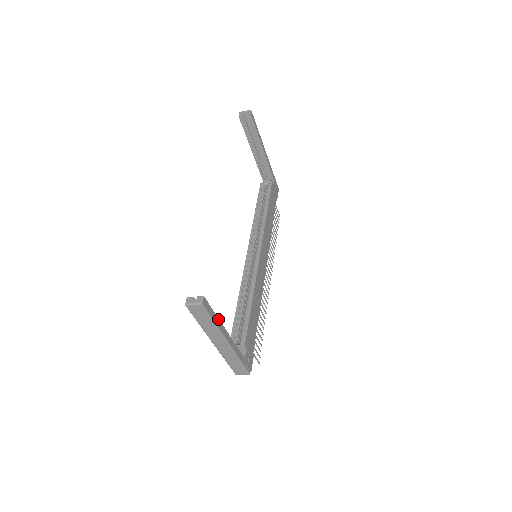
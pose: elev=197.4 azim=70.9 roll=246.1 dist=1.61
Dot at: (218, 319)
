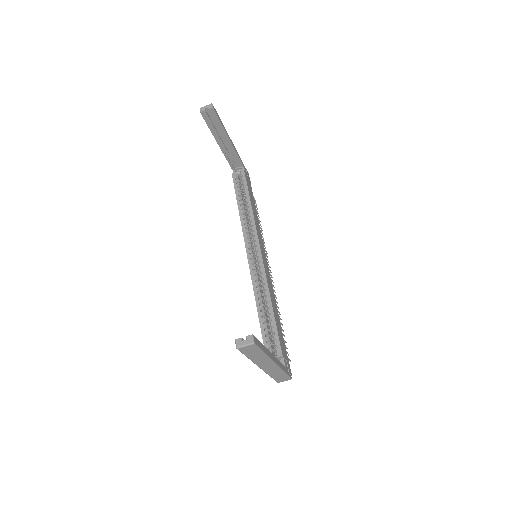
Dot at: (265, 347)
